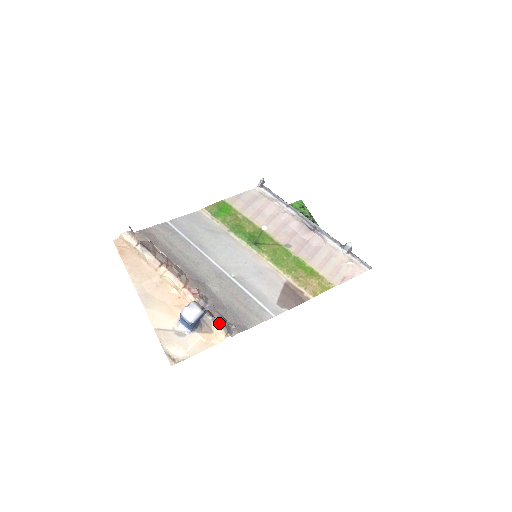
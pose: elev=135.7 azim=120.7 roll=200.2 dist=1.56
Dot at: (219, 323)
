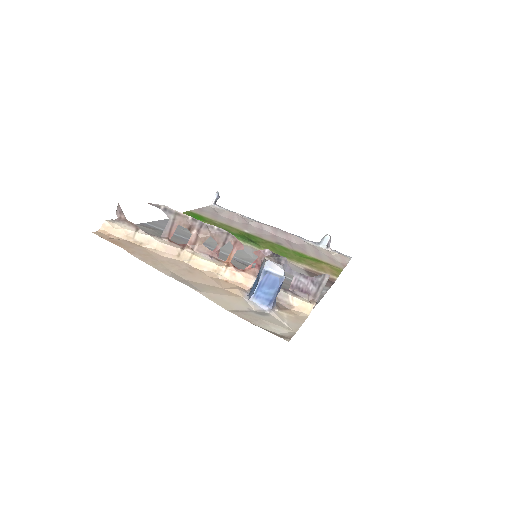
Dot at: (295, 293)
